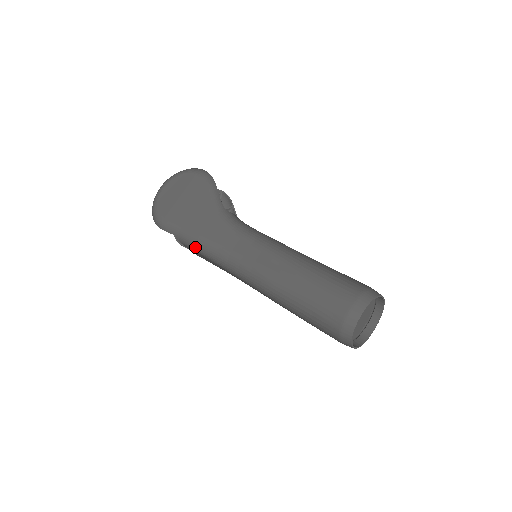
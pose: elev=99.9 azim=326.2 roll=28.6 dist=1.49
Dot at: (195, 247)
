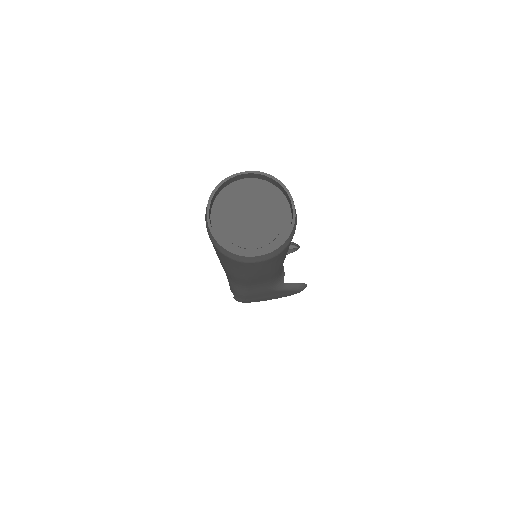
Dot at: occluded
